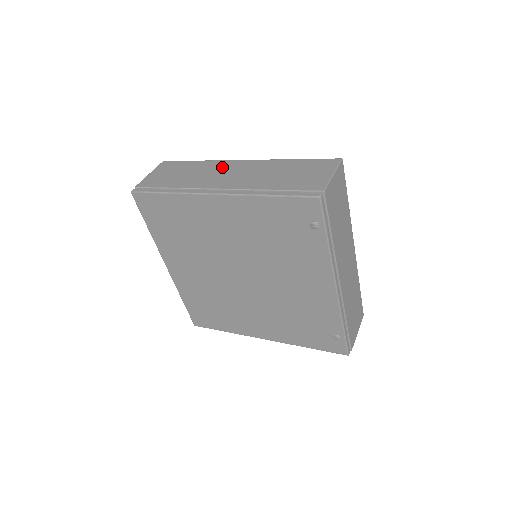
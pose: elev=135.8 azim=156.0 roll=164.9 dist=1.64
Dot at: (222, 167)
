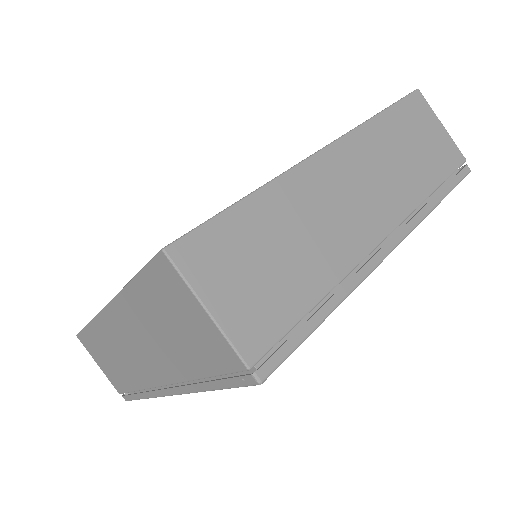
Dot at: (113, 335)
